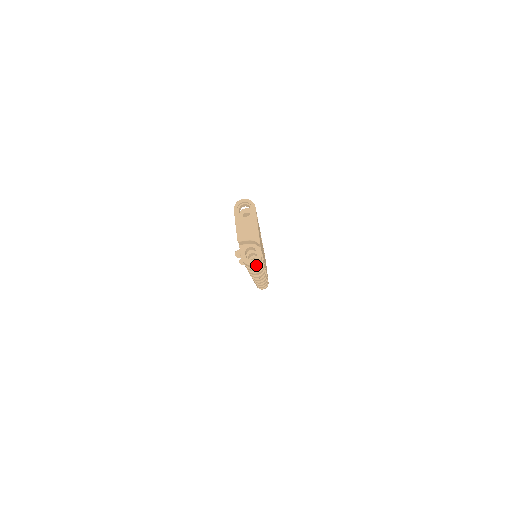
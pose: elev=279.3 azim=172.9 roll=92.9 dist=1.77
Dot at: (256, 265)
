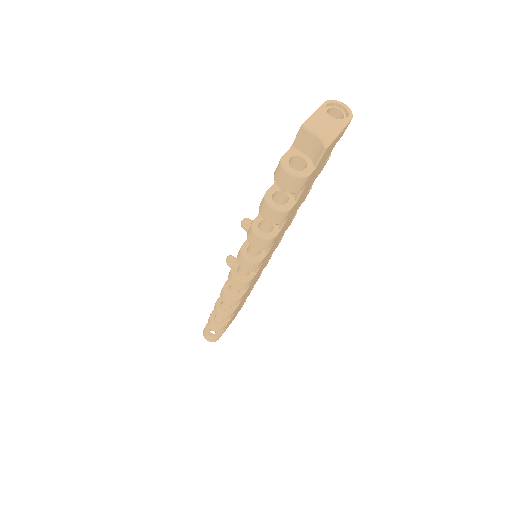
Dot at: (288, 187)
